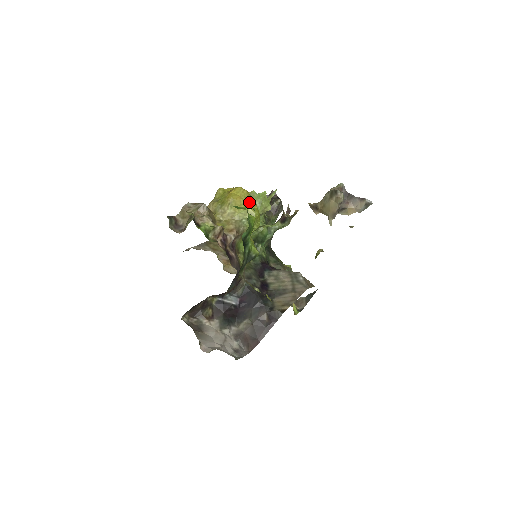
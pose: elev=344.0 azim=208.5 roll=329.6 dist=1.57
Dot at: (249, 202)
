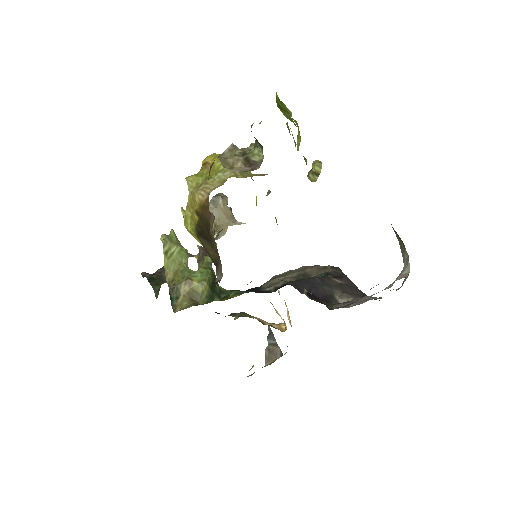
Dot at: occluded
